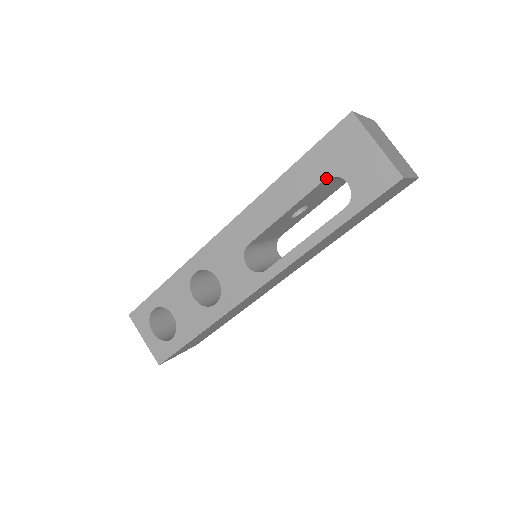
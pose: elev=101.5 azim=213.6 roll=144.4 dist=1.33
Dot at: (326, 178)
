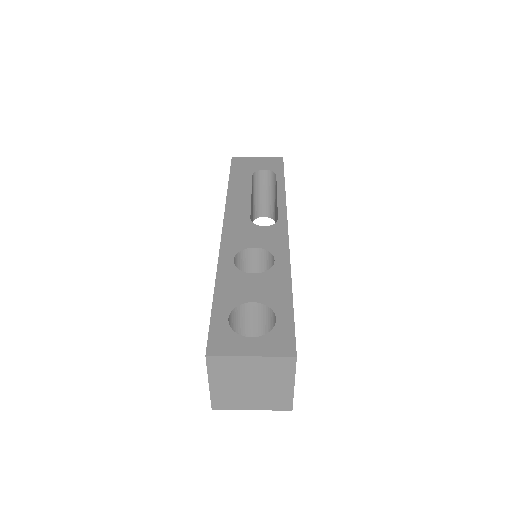
Dot at: (252, 174)
